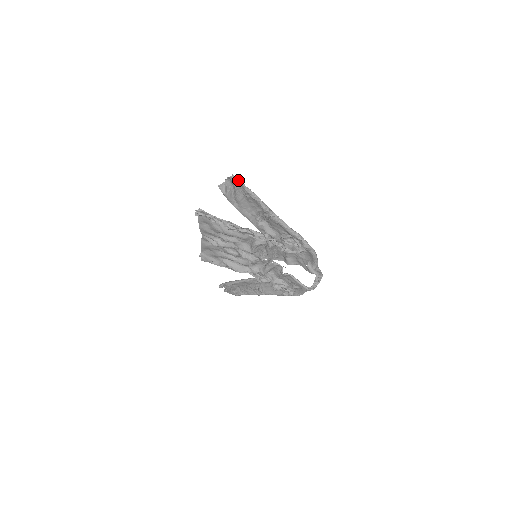
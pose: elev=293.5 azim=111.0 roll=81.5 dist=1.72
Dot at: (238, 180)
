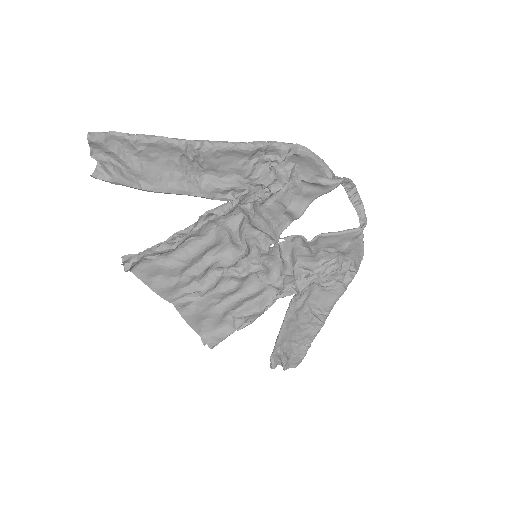
Dot at: (103, 133)
